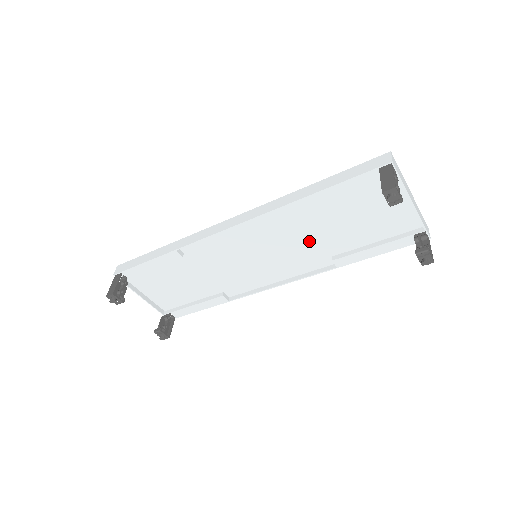
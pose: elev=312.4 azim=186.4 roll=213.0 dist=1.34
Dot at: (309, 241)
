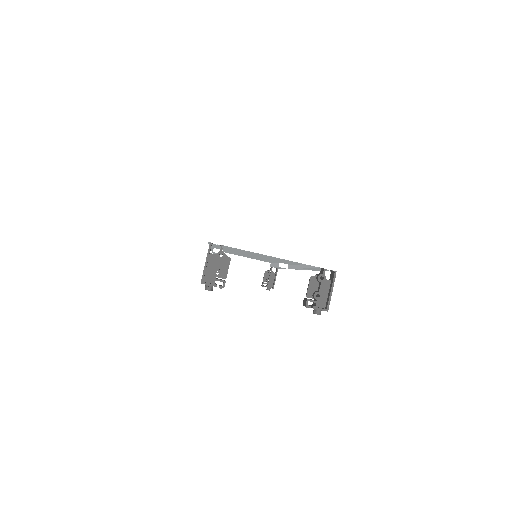
Dot at: occluded
